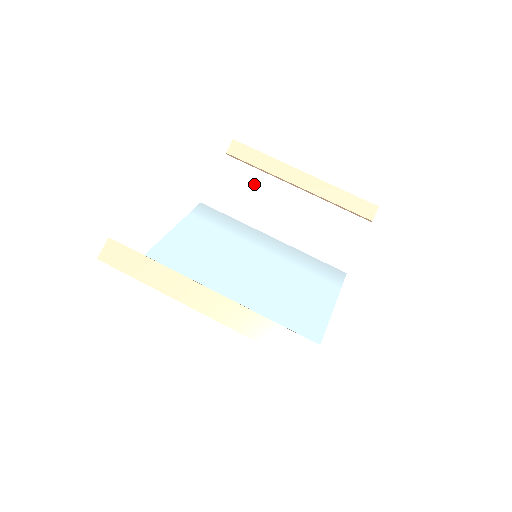
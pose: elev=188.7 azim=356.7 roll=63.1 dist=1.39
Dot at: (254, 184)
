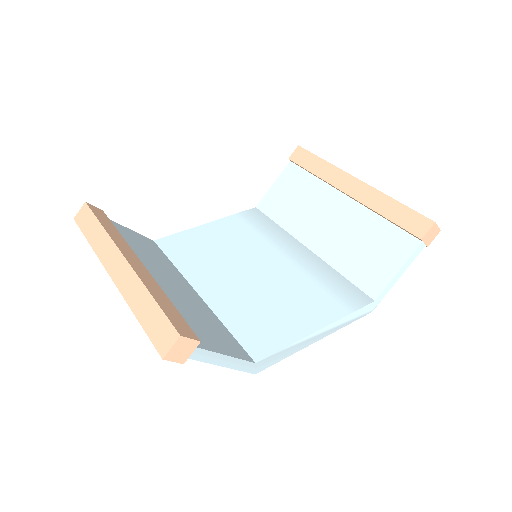
Dot at: (306, 191)
